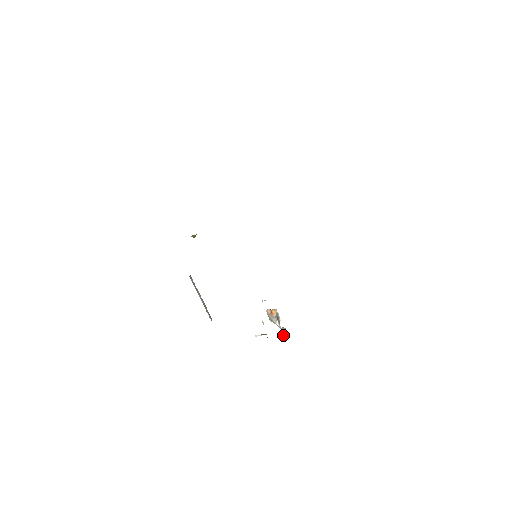
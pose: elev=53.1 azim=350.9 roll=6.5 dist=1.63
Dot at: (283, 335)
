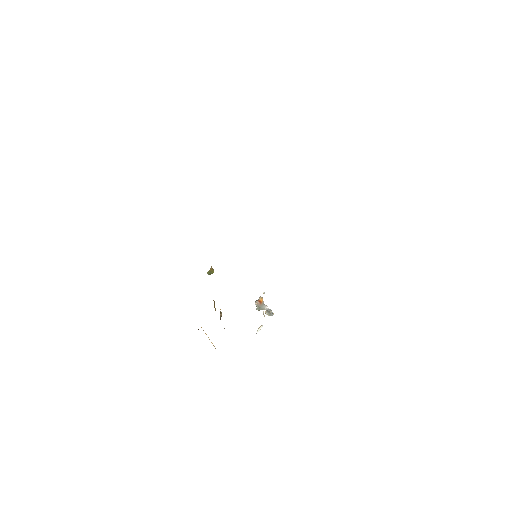
Dot at: (271, 315)
